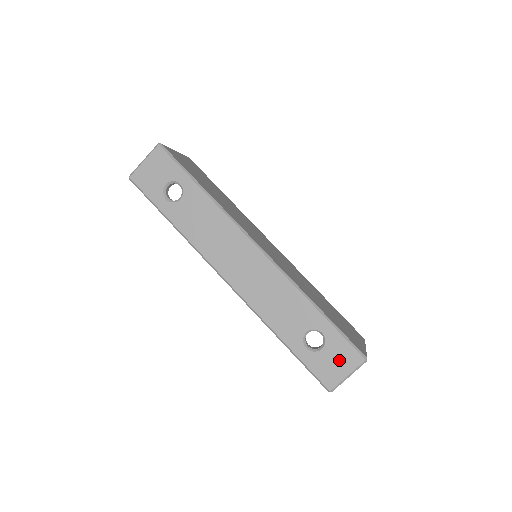
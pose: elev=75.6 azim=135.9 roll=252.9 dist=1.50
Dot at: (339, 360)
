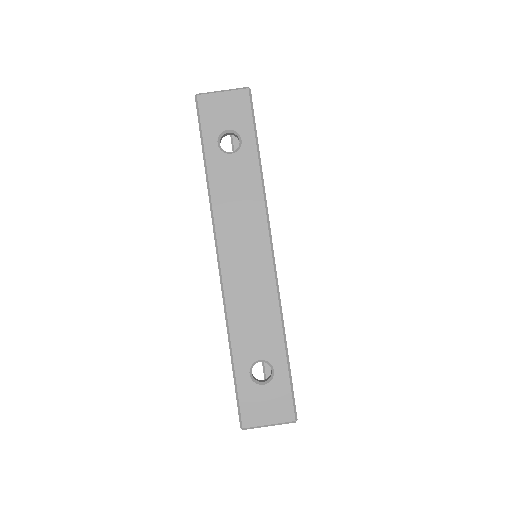
Dot at: (272, 405)
